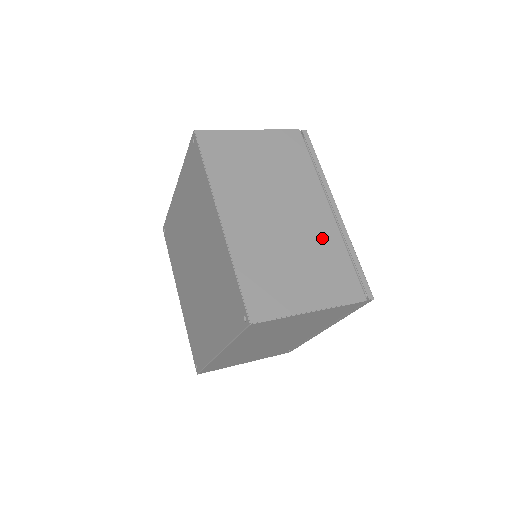
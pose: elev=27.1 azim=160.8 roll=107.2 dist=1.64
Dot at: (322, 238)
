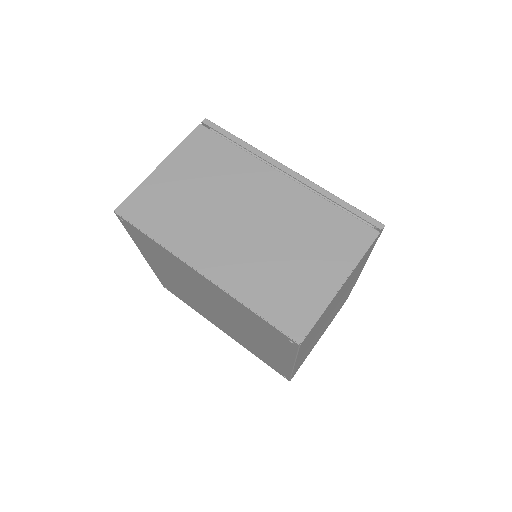
Dot at: (298, 210)
